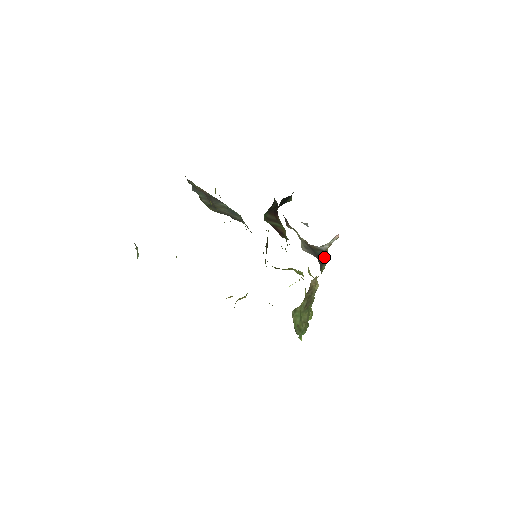
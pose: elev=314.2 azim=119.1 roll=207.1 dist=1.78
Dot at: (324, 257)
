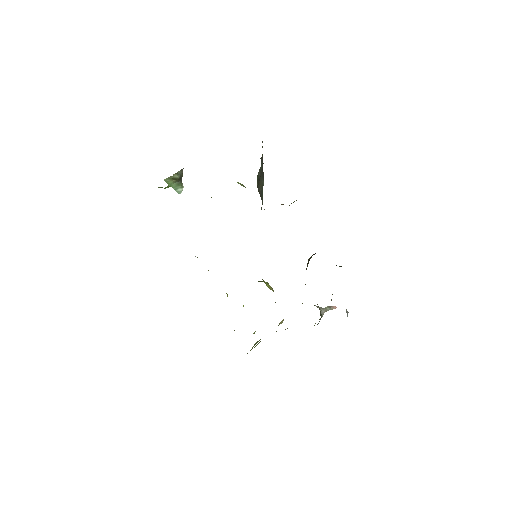
Dot at: occluded
